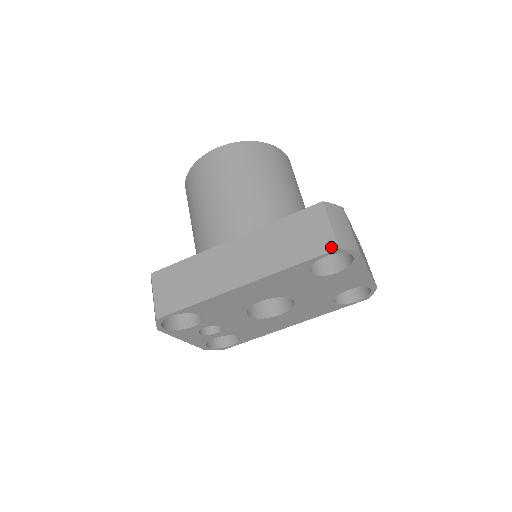
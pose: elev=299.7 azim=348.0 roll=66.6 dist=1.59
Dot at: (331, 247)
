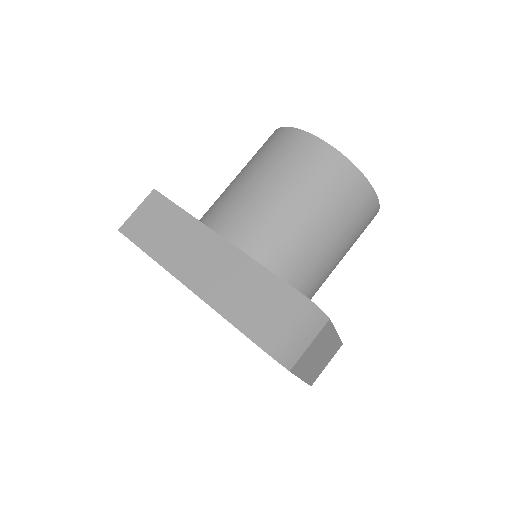
Dot at: (265, 345)
